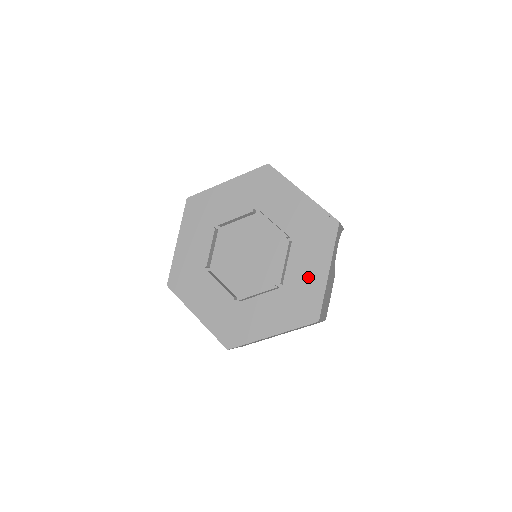
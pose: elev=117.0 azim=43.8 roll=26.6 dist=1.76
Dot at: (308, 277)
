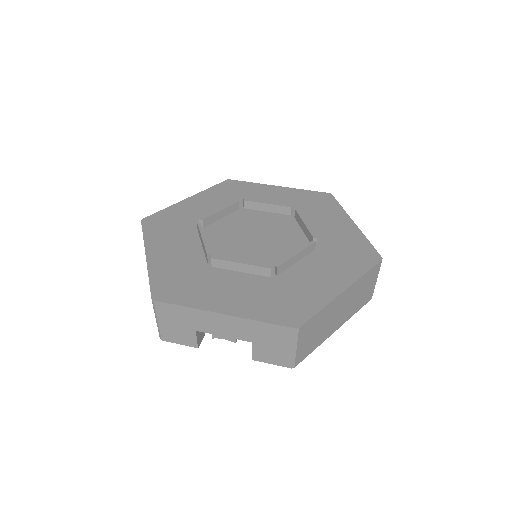
Dot at: (338, 232)
